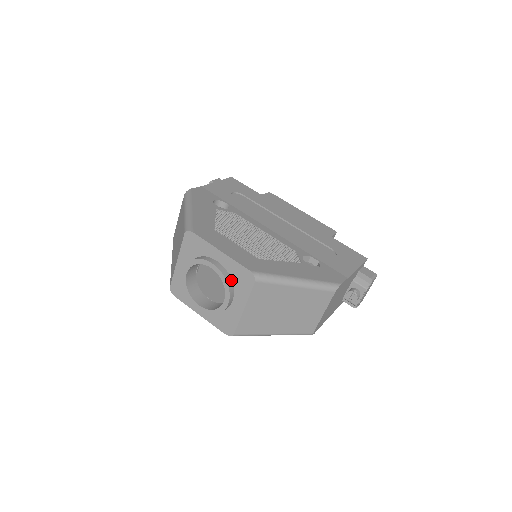
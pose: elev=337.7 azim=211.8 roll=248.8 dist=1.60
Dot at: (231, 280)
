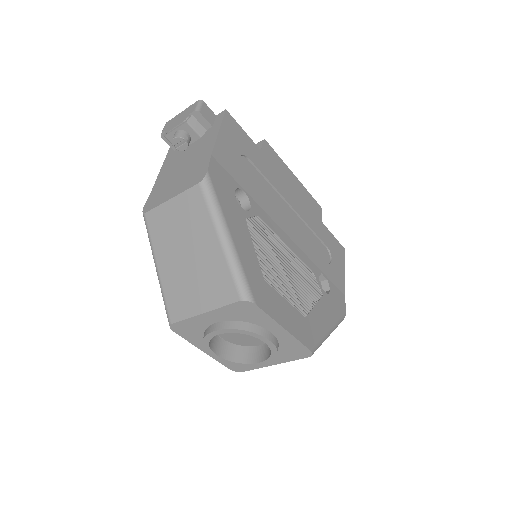
Dot at: (278, 348)
